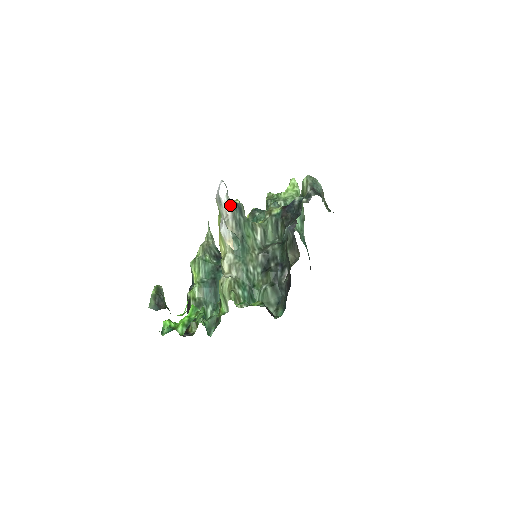
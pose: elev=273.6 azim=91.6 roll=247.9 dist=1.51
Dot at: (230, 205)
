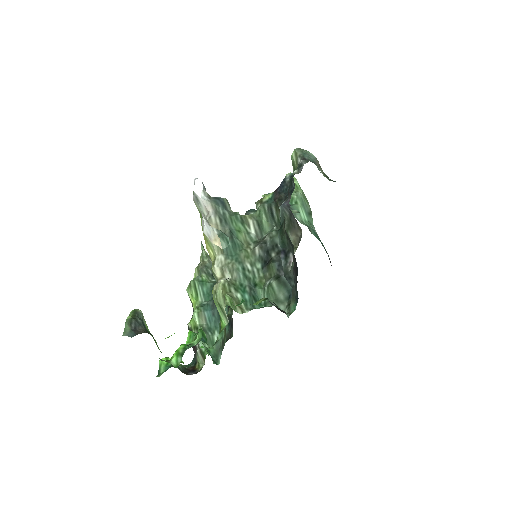
Dot at: (209, 200)
